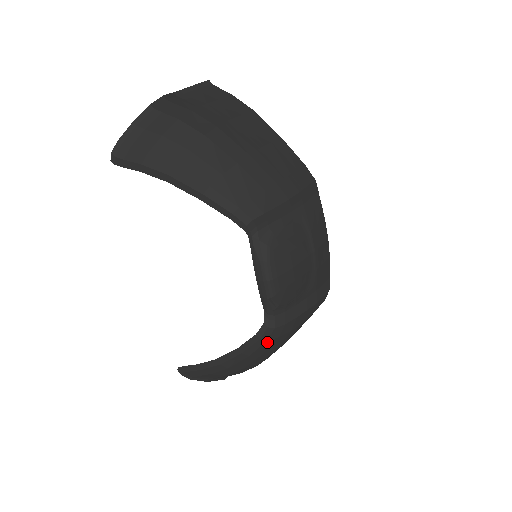
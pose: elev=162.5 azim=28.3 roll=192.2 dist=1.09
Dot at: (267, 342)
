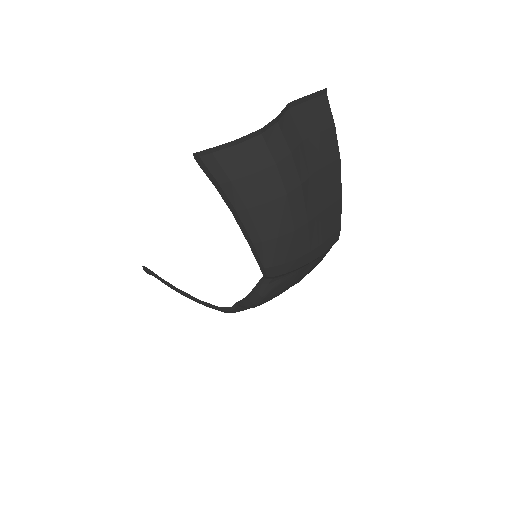
Dot at: occluded
